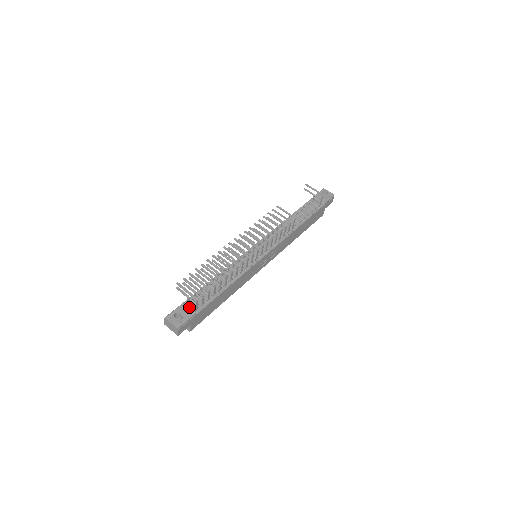
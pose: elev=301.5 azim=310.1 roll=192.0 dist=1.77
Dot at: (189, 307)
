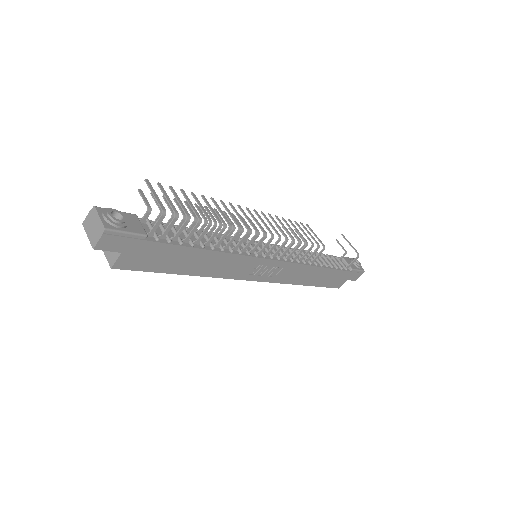
Dot at: occluded
